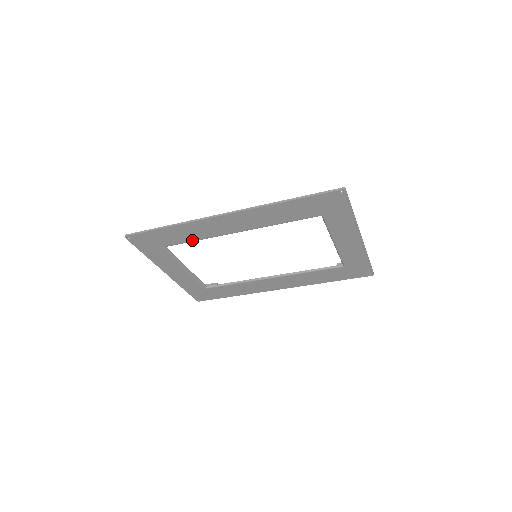
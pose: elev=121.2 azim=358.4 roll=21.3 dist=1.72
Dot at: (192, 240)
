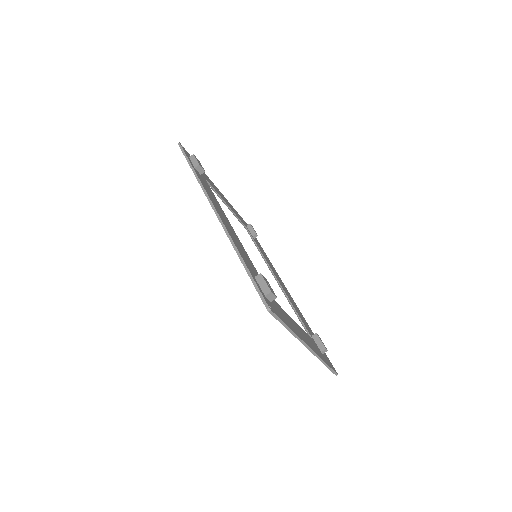
Dot at: occluded
